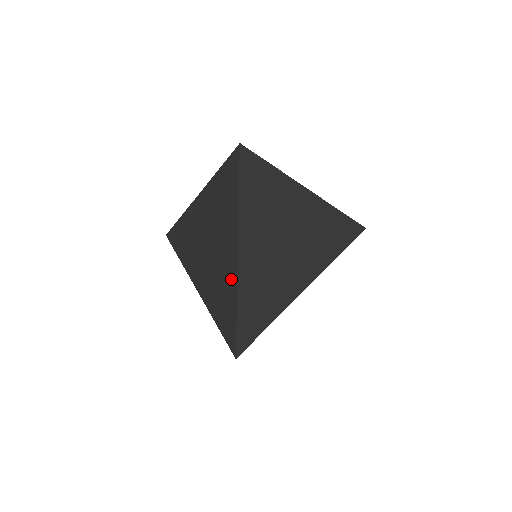
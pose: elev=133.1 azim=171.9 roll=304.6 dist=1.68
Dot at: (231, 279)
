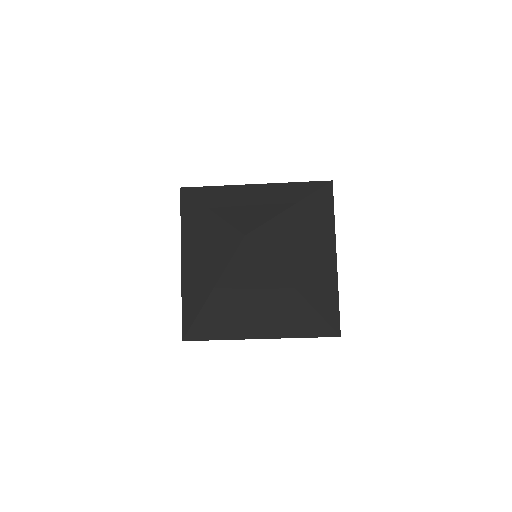
Dot at: (275, 209)
